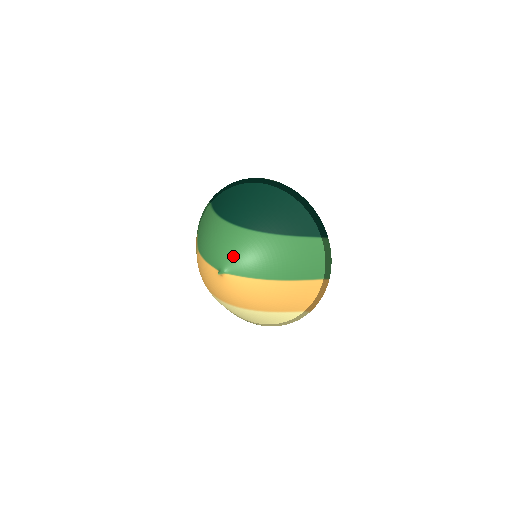
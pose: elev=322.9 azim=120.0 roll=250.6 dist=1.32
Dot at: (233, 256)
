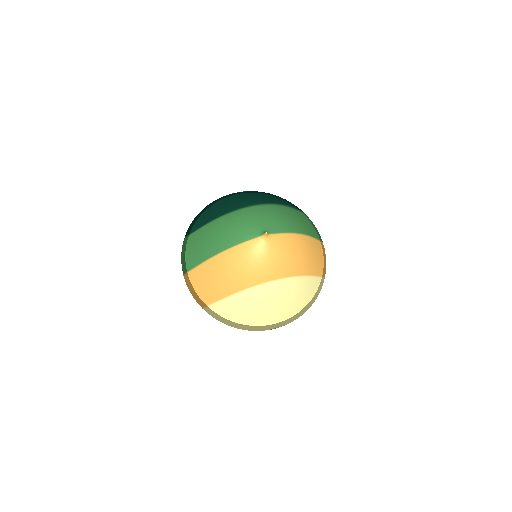
Dot at: (265, 220)
